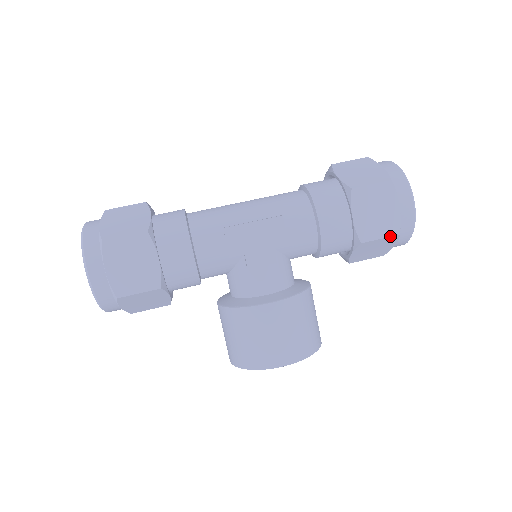
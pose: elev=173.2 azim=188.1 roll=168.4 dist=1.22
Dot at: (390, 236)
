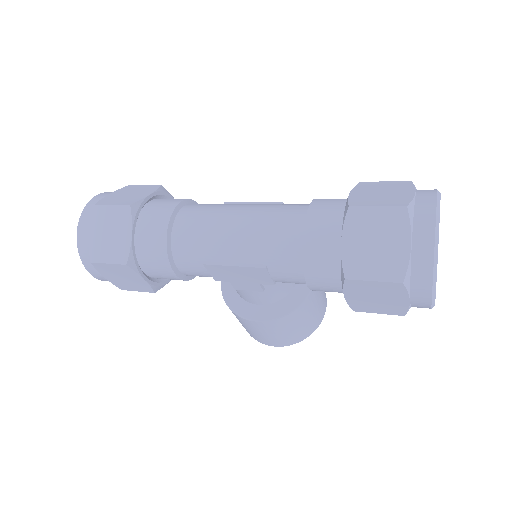
Dot at: (391, 314)
